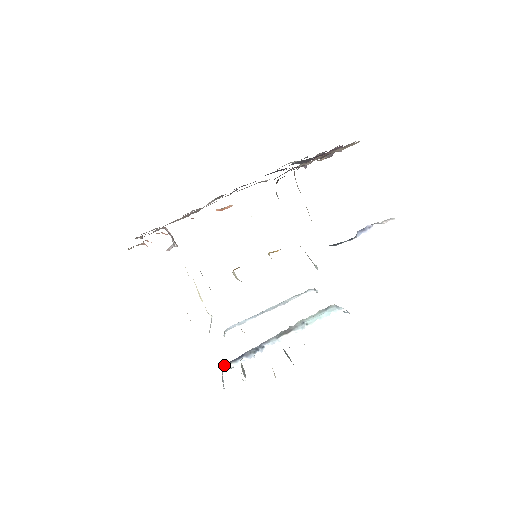
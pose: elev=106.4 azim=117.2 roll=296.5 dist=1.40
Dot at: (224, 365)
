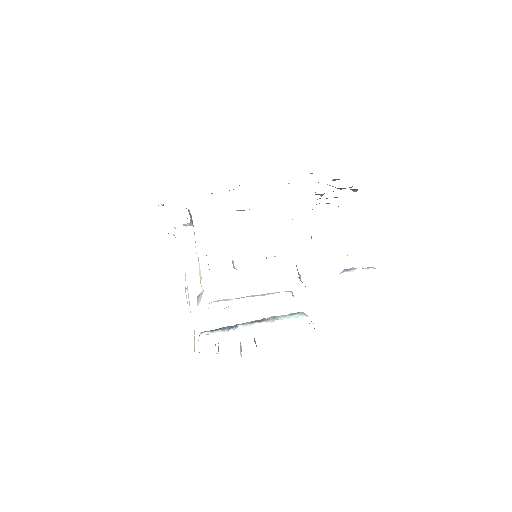
Dot at: (202, 332)
